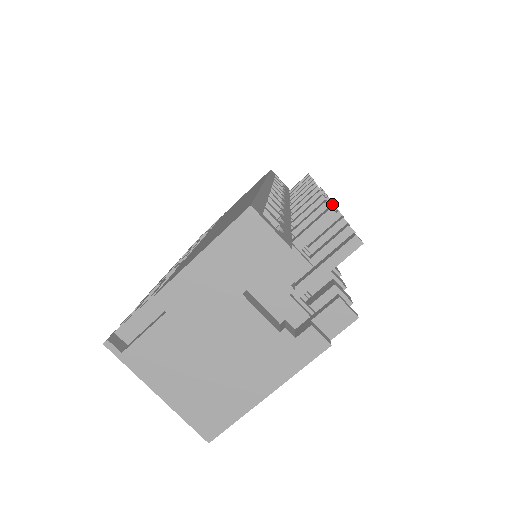
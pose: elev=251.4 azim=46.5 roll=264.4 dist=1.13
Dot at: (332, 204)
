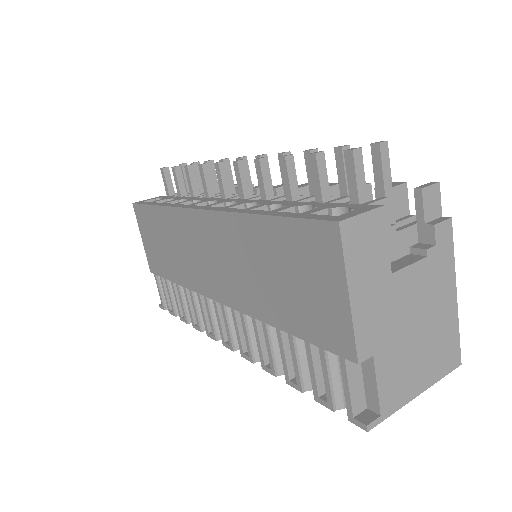
Dot at: (243, 158)
